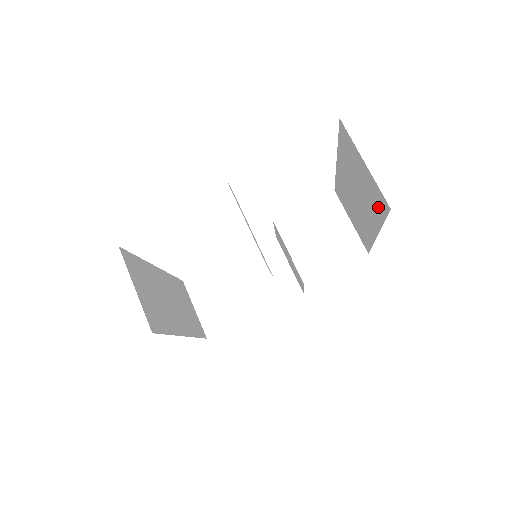
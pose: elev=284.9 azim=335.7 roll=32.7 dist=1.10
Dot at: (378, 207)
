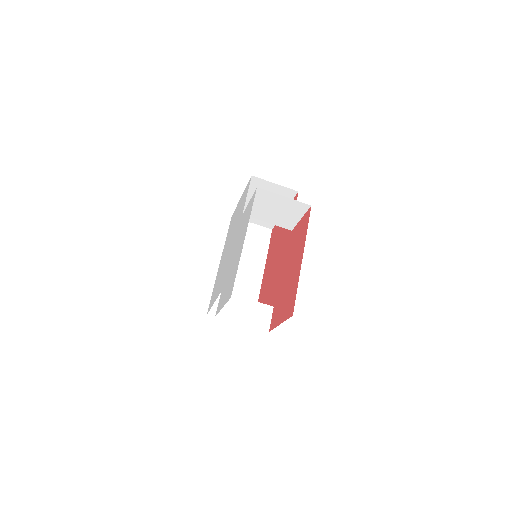
Dot at: occluded
